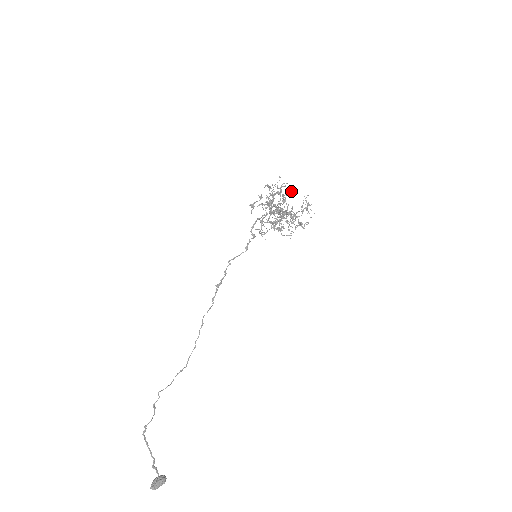
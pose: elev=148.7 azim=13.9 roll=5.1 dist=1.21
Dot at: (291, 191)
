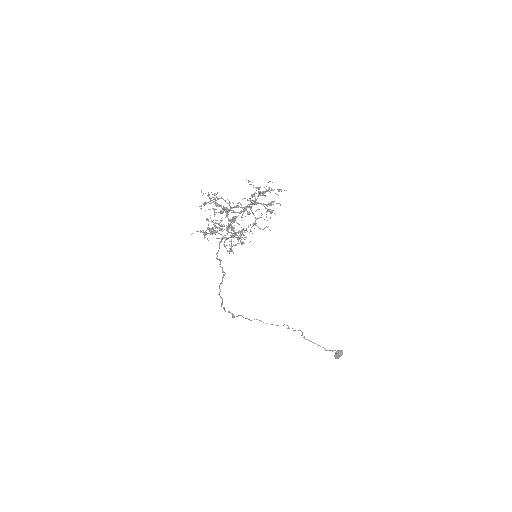
Dot at: occluded
